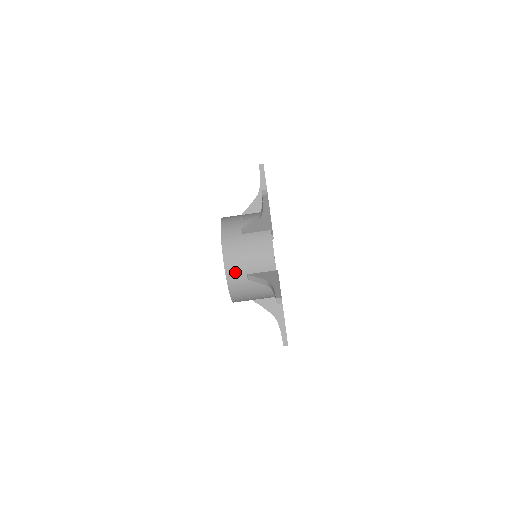
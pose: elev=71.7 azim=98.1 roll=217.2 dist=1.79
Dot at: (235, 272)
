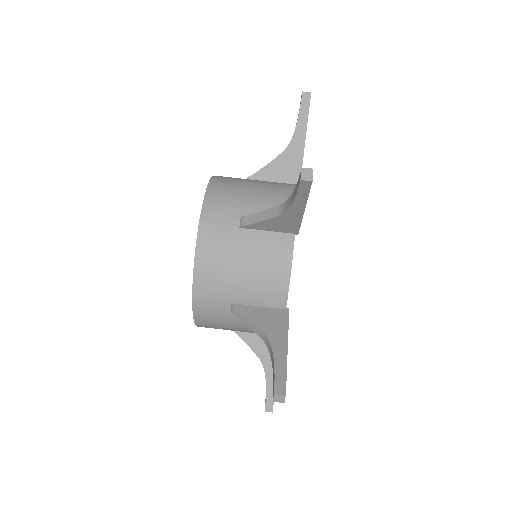
Dot at: (211, 295)
